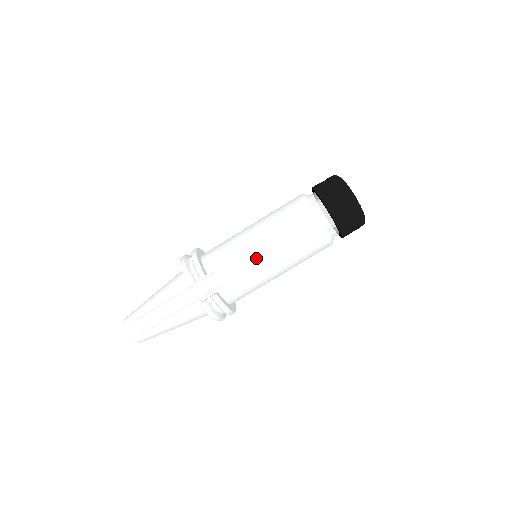
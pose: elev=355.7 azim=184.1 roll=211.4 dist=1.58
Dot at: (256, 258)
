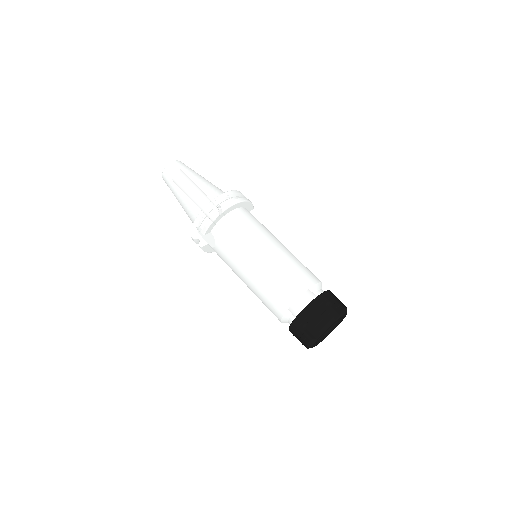
Dot at: (237, 270)
